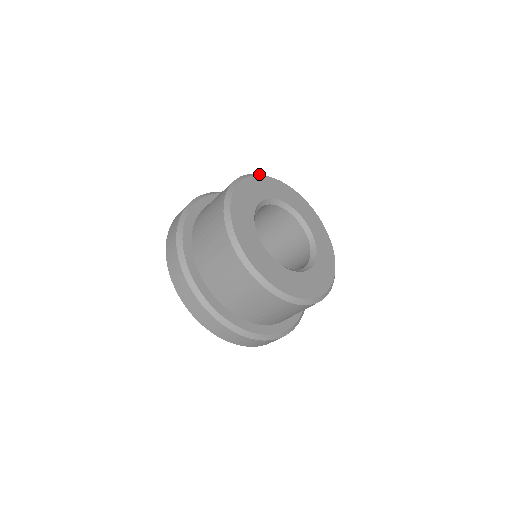
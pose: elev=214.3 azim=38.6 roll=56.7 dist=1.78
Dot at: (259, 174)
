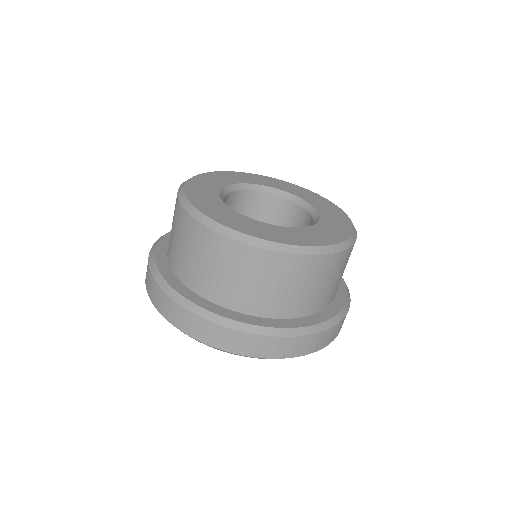
Dot at: occluded
